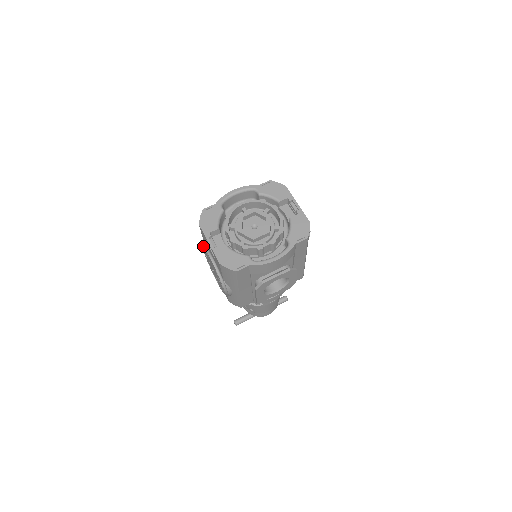
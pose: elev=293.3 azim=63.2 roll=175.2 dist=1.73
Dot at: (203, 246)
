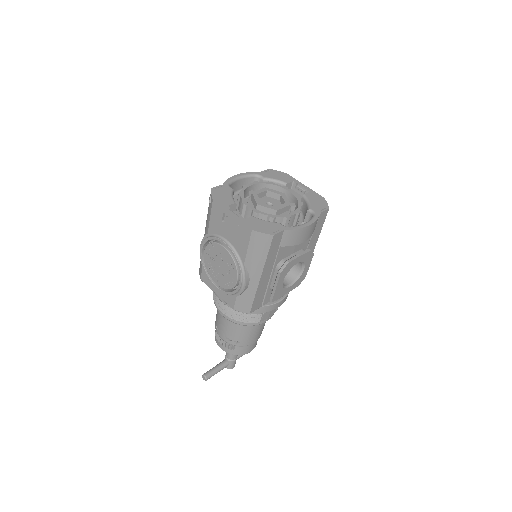
Dot at: (206, 238)
